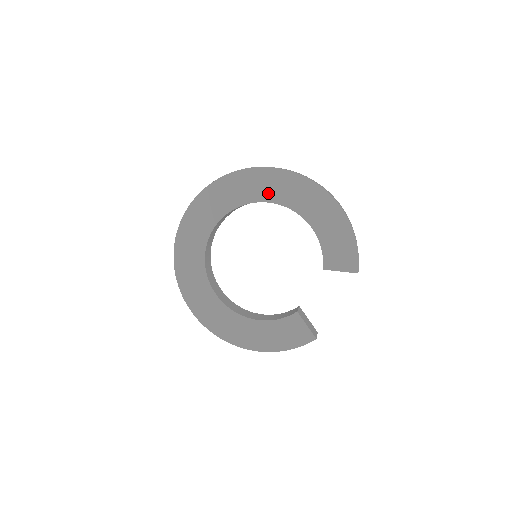
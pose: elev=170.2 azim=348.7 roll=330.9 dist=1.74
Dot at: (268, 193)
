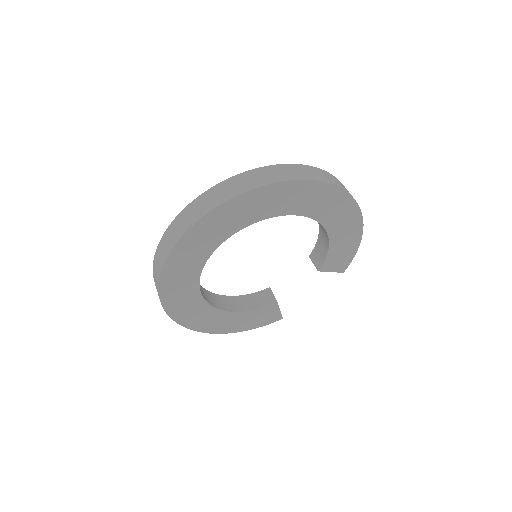
Dot at: (307, 207)
